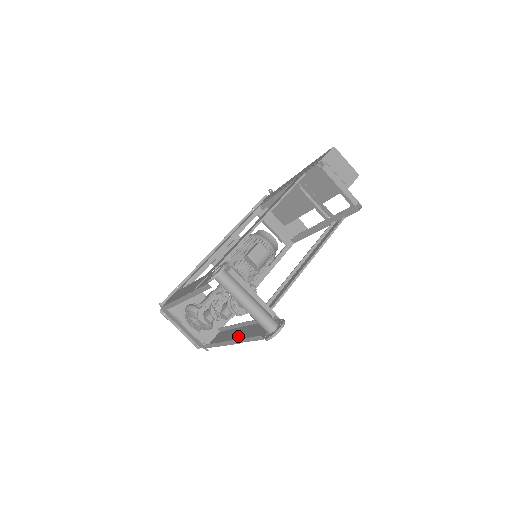
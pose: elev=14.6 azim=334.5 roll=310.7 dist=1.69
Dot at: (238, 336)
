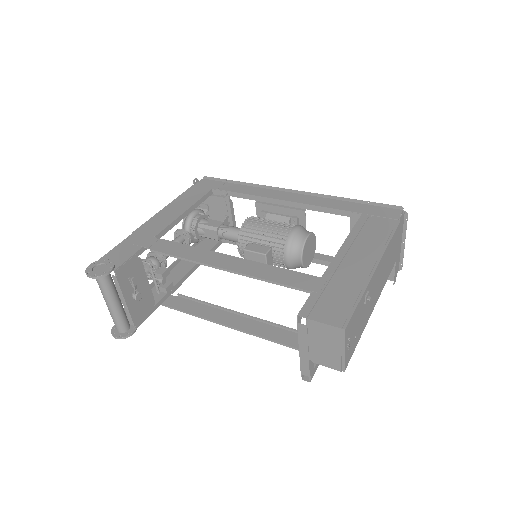
Dot at: (169, 280)
